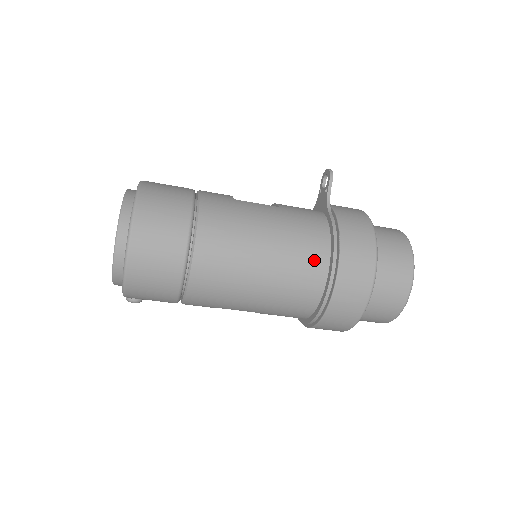
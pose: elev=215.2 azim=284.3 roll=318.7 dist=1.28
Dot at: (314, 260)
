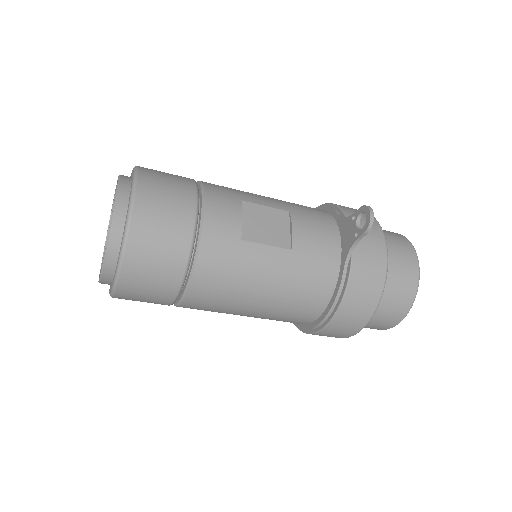
Dot at: (305, 314)
